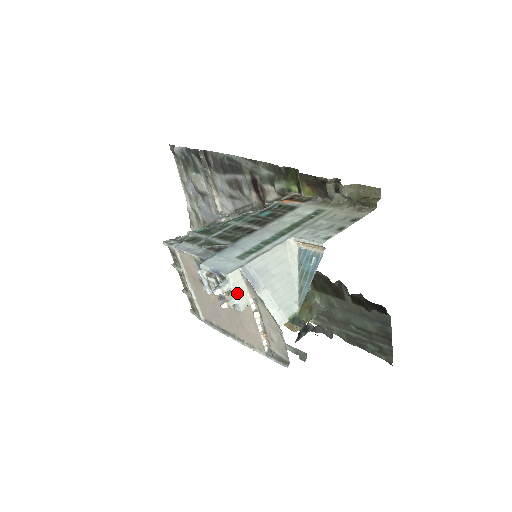
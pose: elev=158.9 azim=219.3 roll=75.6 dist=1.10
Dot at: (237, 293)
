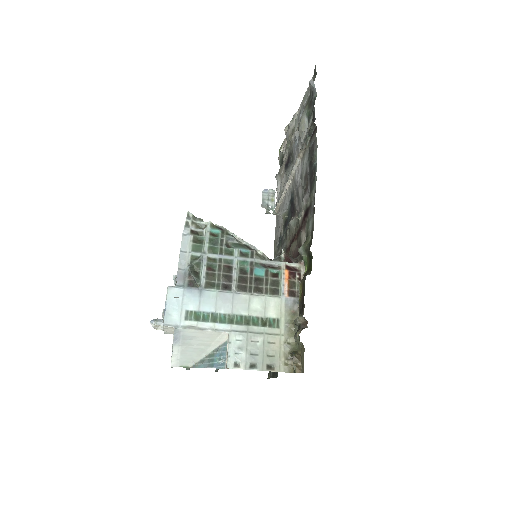
Dot at: (166, 330)
